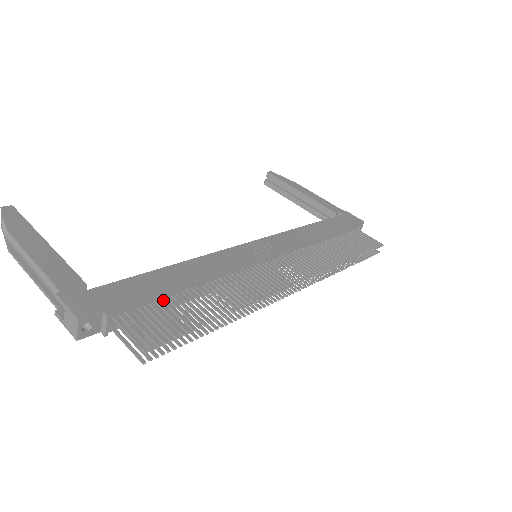
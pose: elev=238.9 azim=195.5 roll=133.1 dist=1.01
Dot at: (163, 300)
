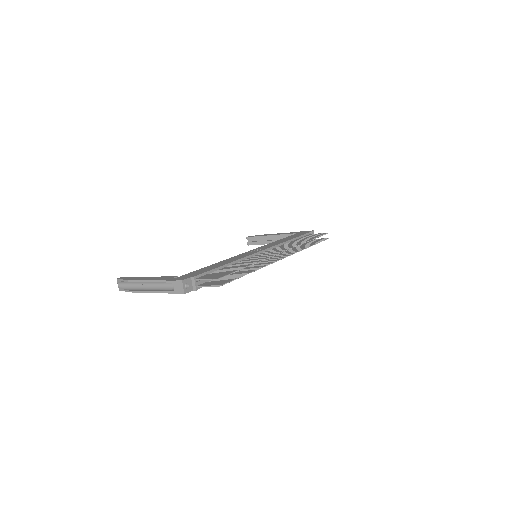
Dot at: (216, 271)
